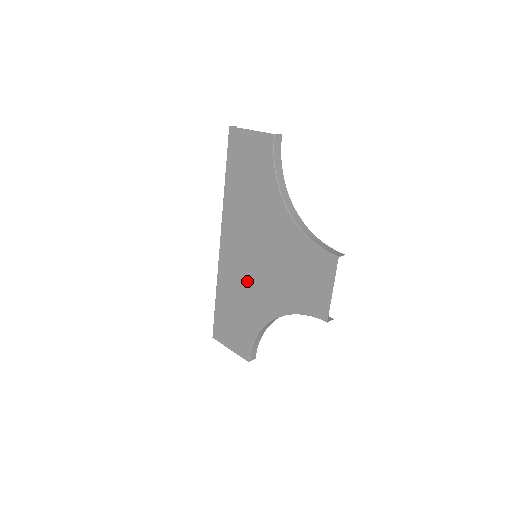
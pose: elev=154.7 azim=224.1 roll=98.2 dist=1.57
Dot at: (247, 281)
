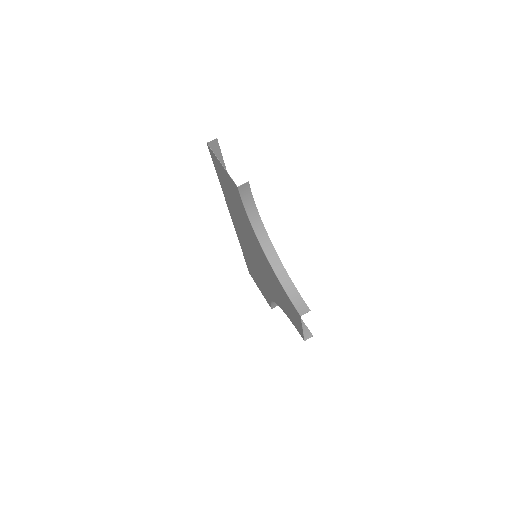
Dot at: (256, 266)
